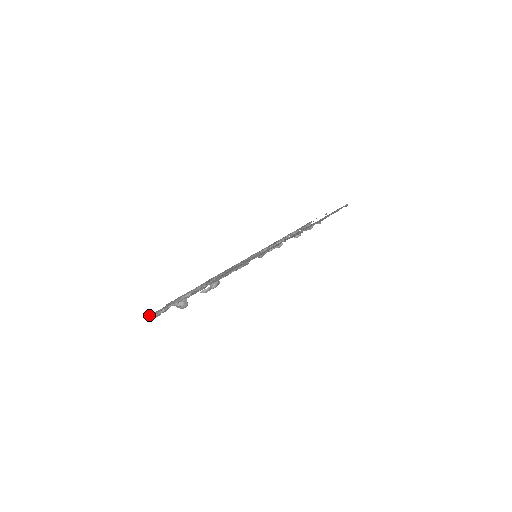
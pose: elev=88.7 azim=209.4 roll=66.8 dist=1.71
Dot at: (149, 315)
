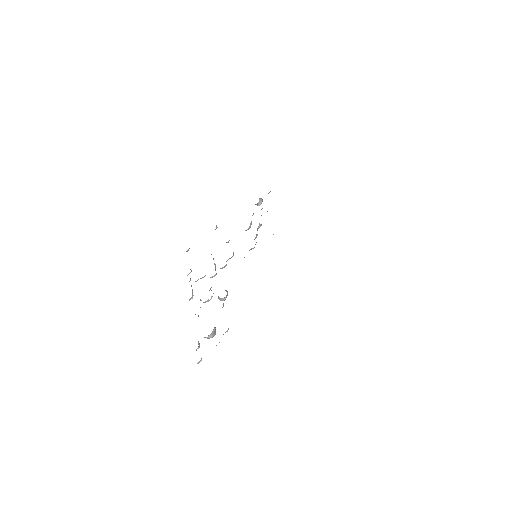
Dot at: occluded
